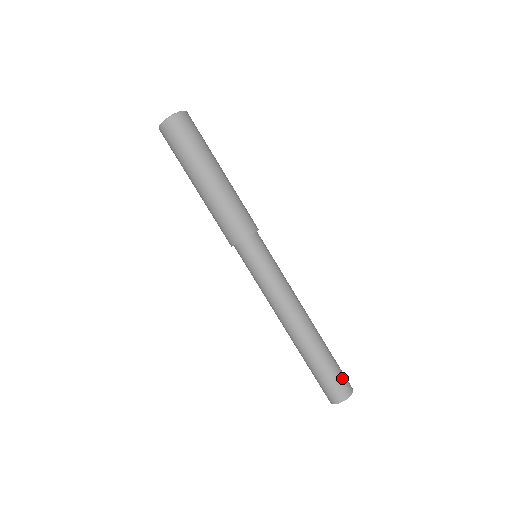
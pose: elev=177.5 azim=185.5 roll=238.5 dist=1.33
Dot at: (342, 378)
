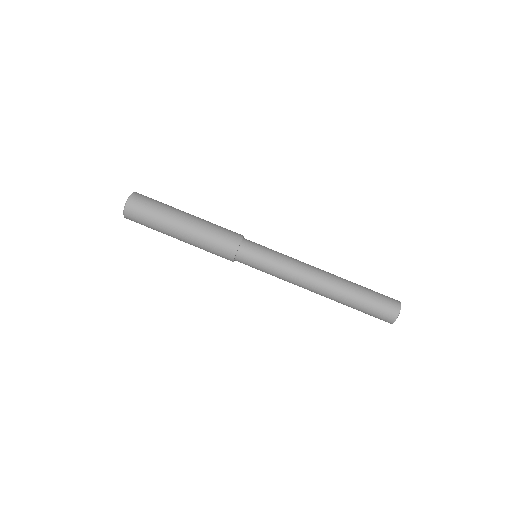
Dot at: (384, 295)
